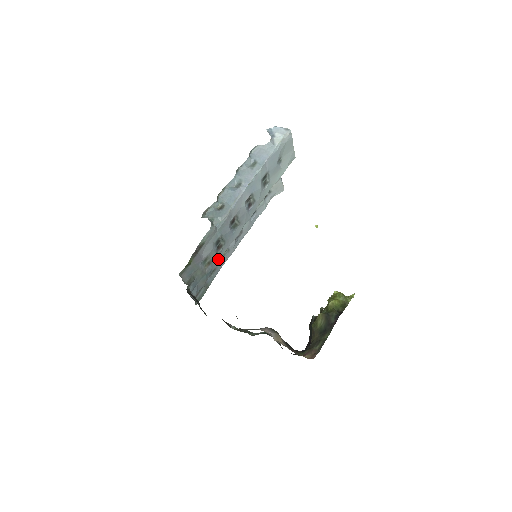
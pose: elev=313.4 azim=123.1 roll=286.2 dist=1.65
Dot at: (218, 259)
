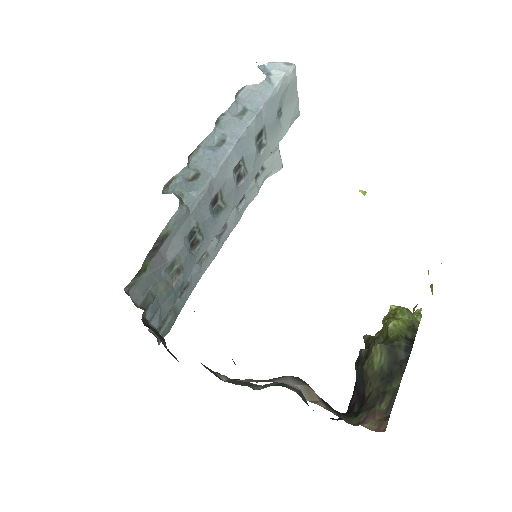
Dot at: (193, 265)
